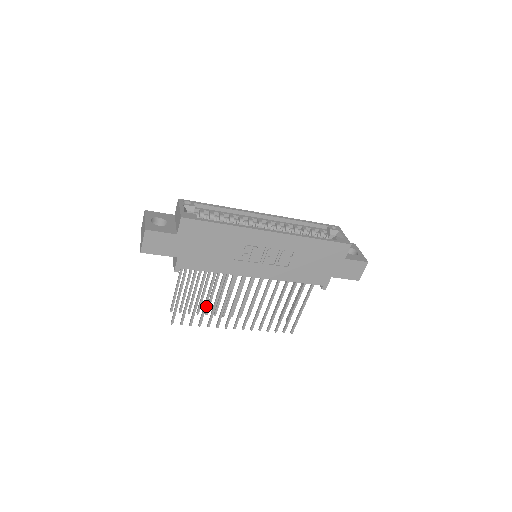
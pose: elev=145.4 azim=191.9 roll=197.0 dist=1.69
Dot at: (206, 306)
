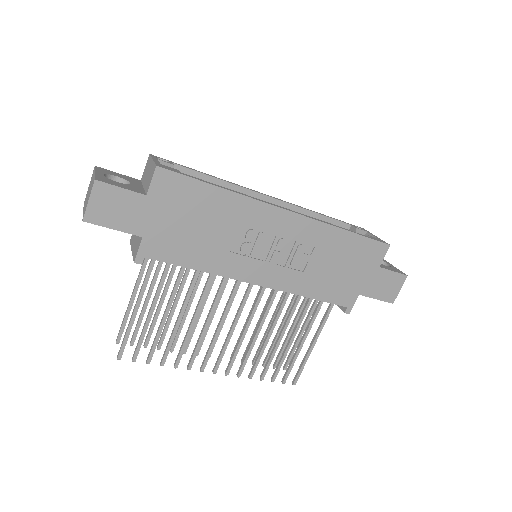
Dot at: (176, 331)
